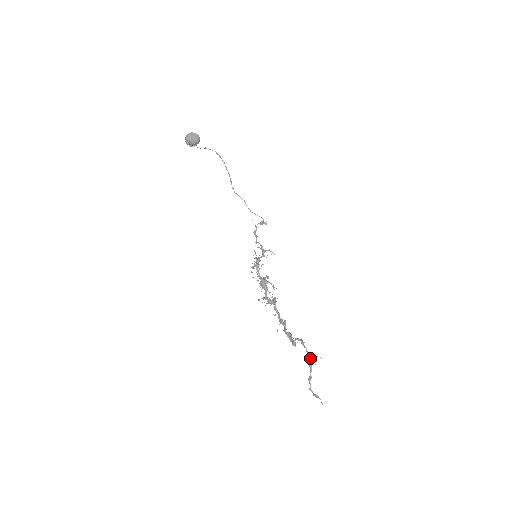
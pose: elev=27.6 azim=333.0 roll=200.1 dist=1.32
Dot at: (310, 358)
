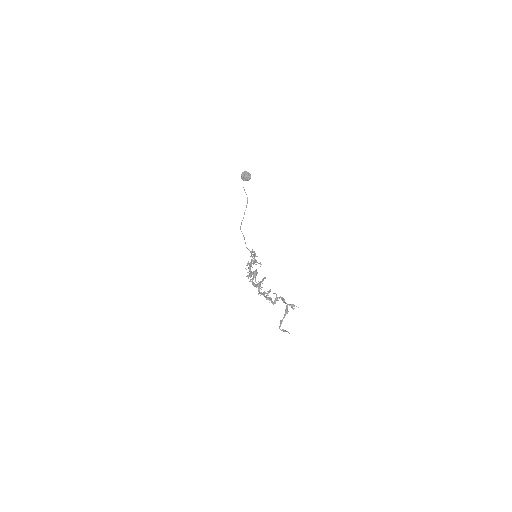
Dot at: (291, 305)
